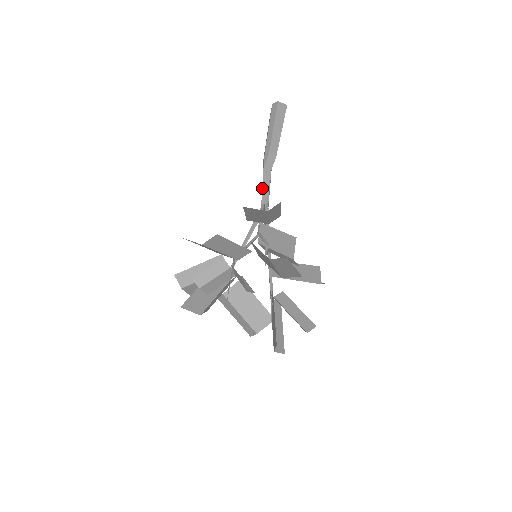
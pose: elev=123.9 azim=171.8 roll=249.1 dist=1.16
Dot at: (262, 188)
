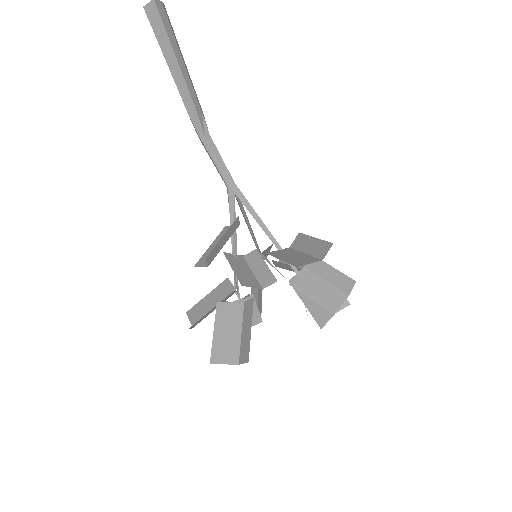
Dot at: occluded
